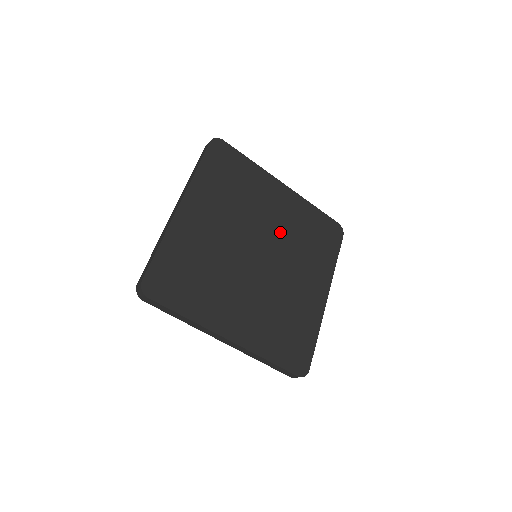
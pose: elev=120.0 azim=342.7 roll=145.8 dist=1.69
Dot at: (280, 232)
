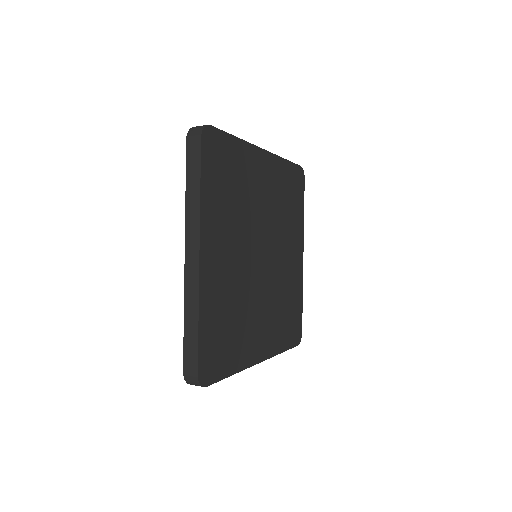
Dot at: (280, 271)
